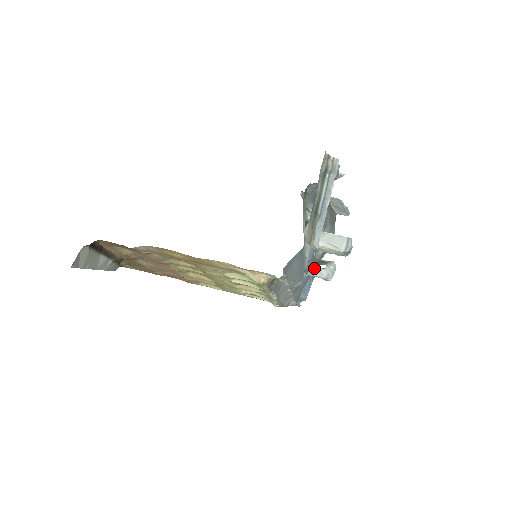
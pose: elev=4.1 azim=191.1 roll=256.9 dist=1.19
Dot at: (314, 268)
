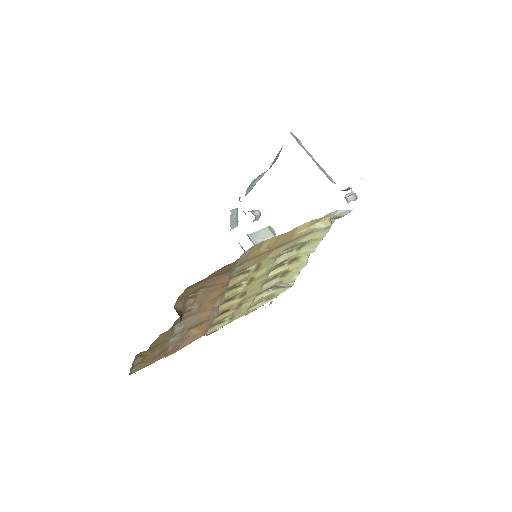
Dot at: (345, 197)
